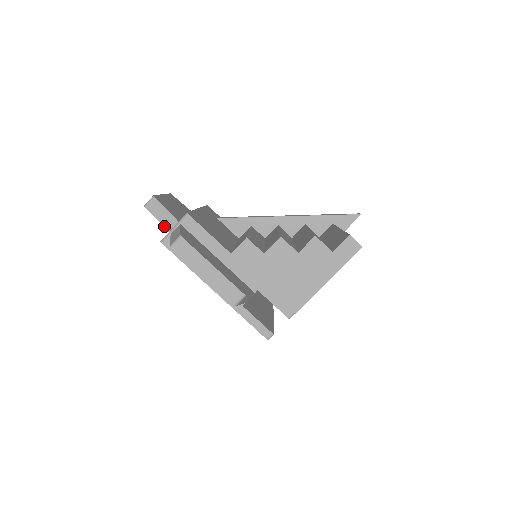
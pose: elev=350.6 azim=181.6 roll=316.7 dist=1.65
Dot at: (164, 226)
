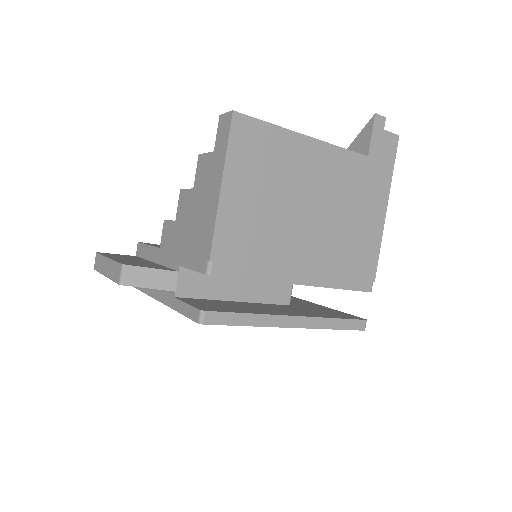
Dot at: occluded
